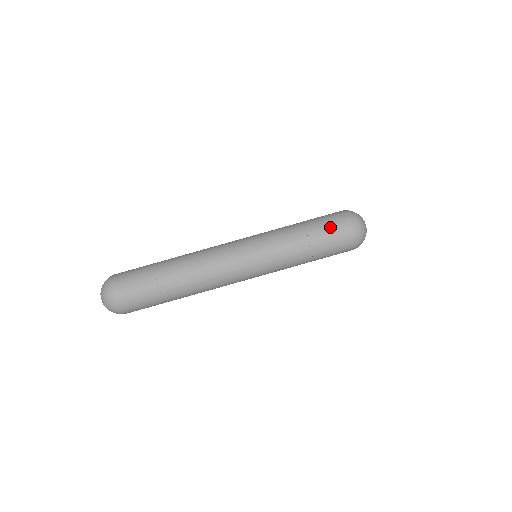
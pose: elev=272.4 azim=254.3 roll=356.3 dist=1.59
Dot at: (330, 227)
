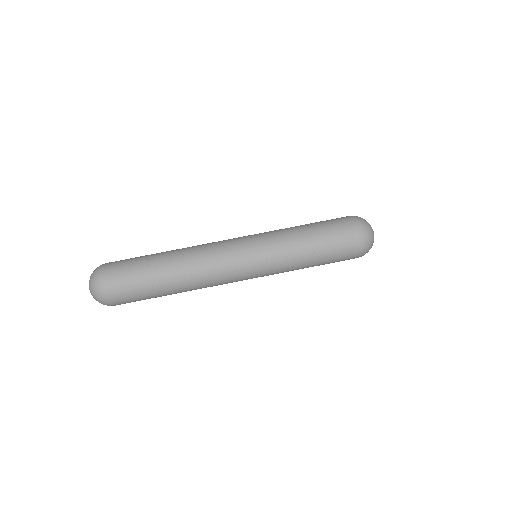
Dot at: (338, 236)
